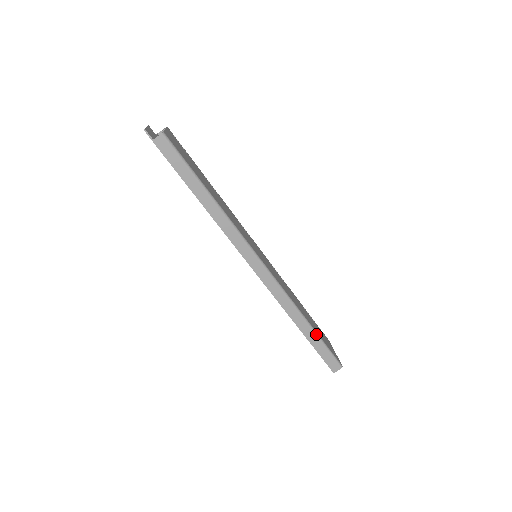
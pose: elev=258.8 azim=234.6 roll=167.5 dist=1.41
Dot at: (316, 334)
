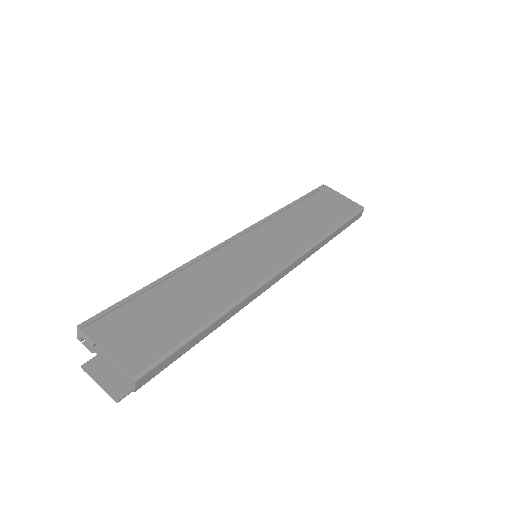
Dot at: (340, 227)
